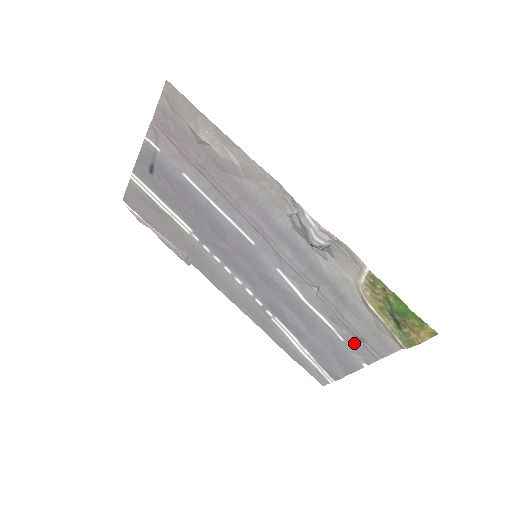
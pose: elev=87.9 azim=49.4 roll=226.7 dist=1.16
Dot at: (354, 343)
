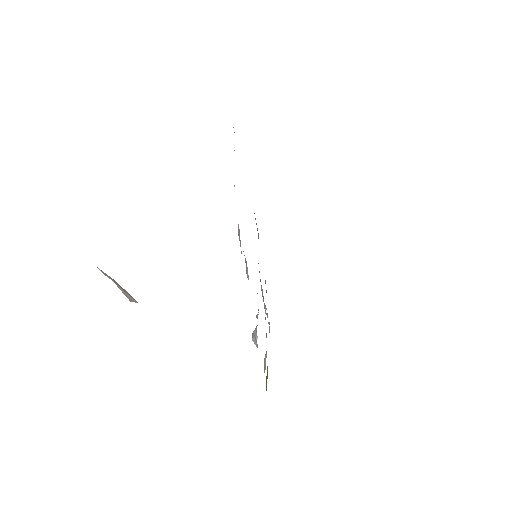
Dot at: occluded
